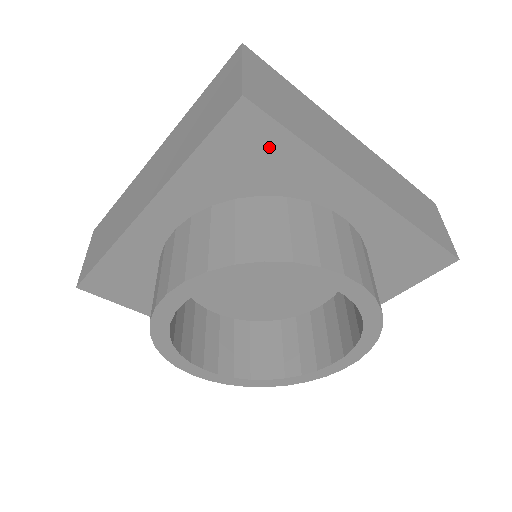
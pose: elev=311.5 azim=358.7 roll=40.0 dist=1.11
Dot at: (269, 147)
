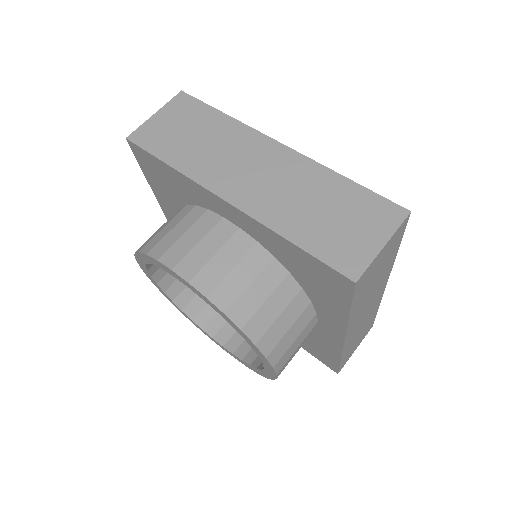
Dot at: (160, 169)
